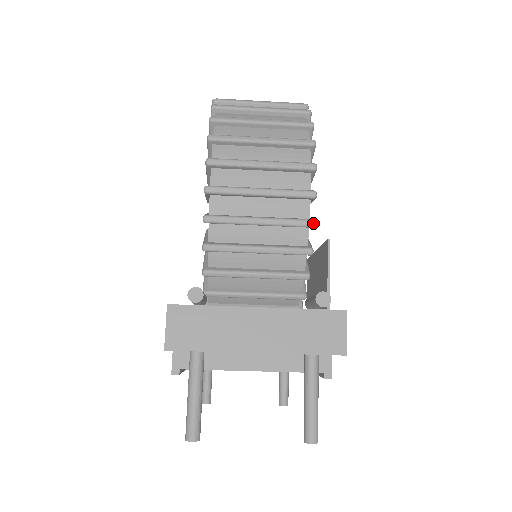
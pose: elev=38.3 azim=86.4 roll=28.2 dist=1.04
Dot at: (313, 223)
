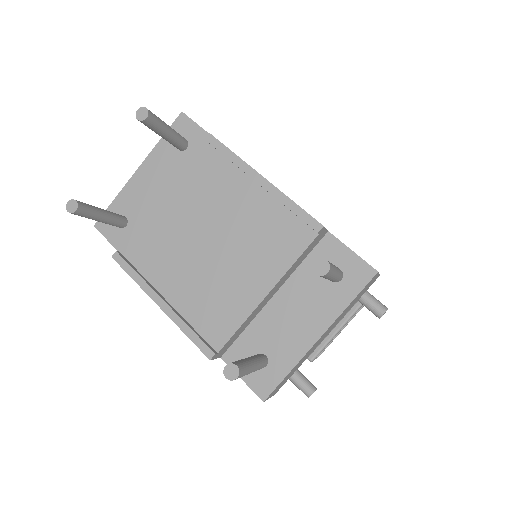
Dot at: occluded
